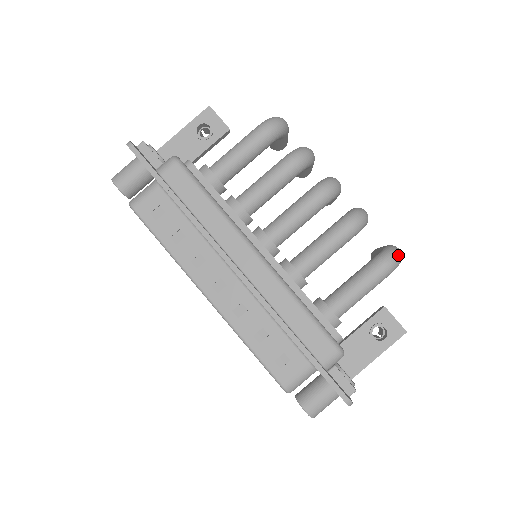
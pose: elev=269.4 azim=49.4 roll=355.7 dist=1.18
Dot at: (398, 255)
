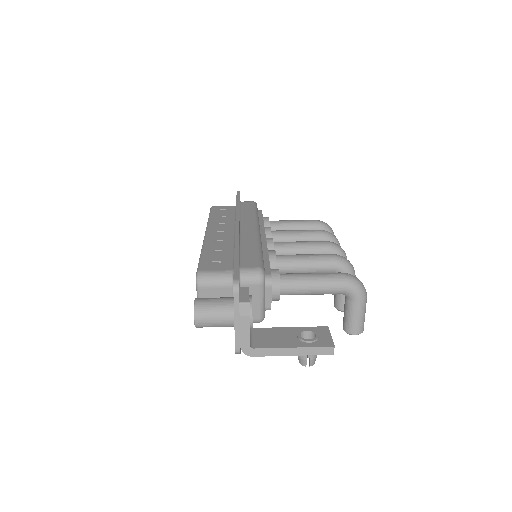
Dot at: (360, 281)
